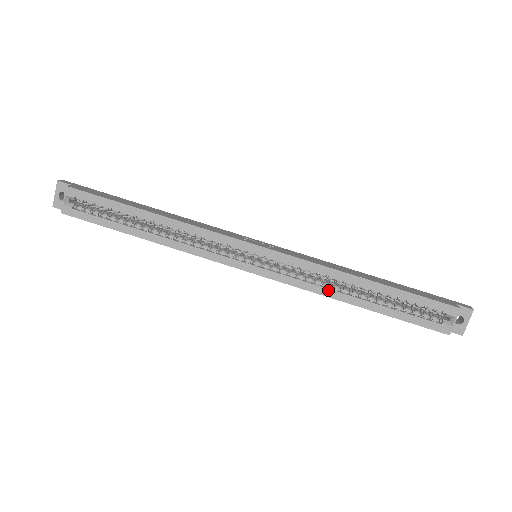
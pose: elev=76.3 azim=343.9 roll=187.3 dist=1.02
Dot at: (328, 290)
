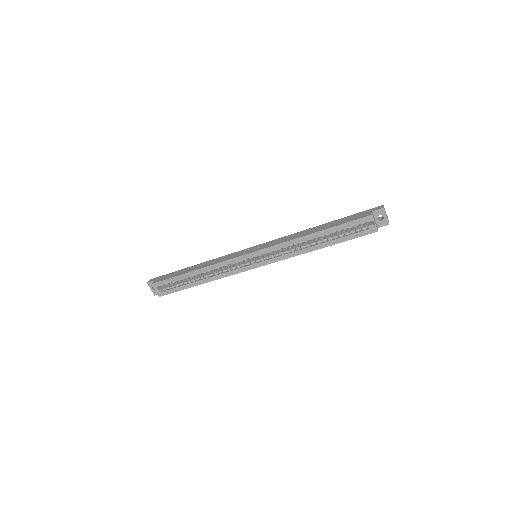
Dot at: (299, 251)
